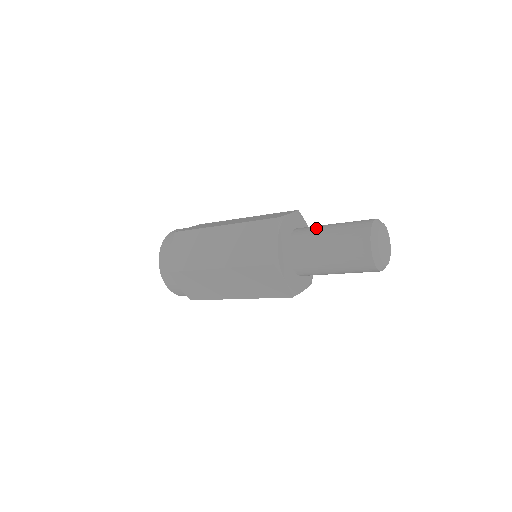
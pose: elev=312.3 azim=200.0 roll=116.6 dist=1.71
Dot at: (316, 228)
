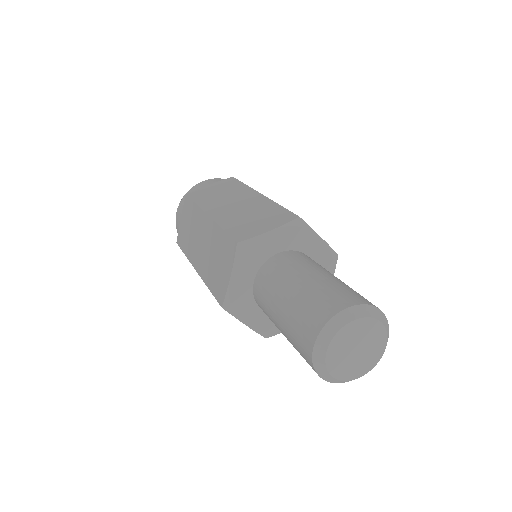
Dot at: (285, 273)
